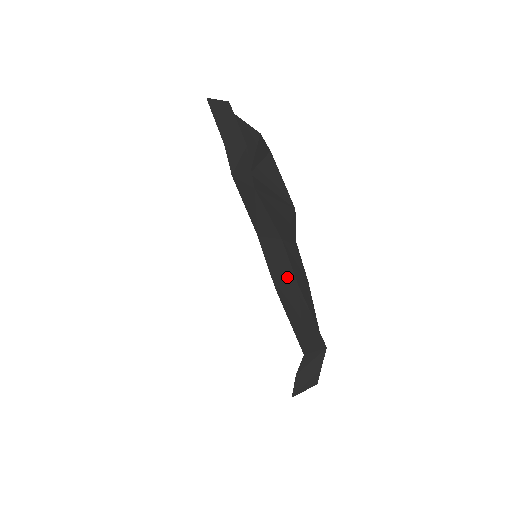
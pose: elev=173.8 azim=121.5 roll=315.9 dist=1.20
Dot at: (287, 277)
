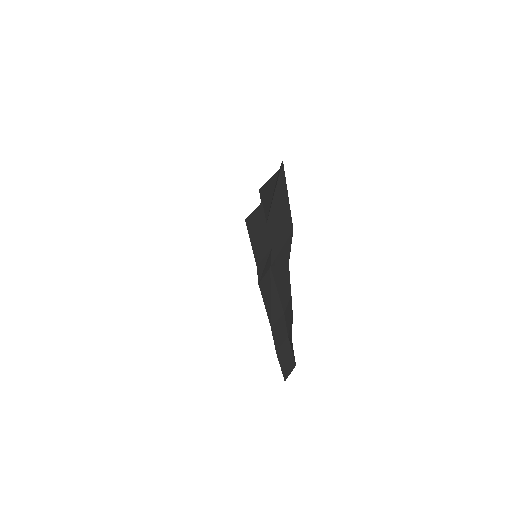
Dot at: (283, 337)
